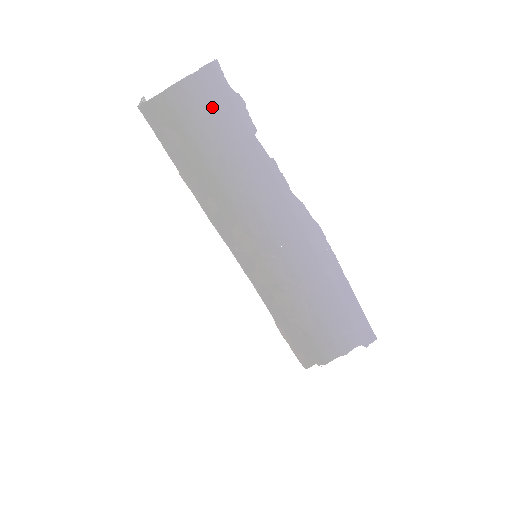
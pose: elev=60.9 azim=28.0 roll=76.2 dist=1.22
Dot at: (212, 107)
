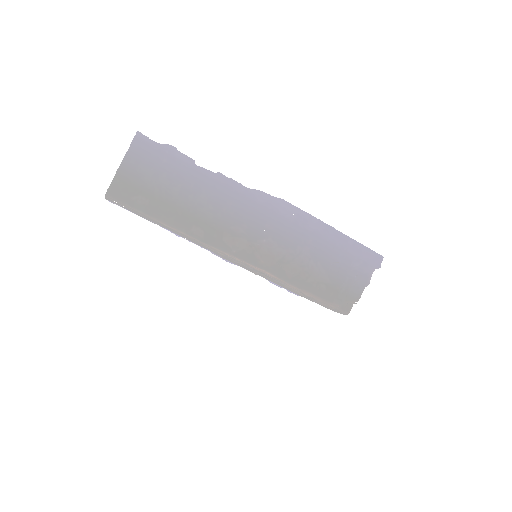
Dot at: (154, 164)
